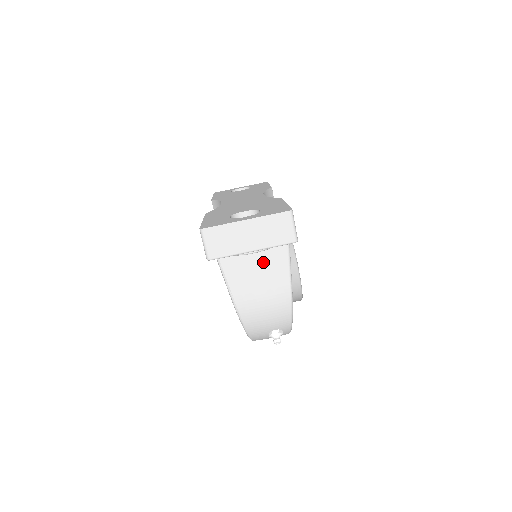
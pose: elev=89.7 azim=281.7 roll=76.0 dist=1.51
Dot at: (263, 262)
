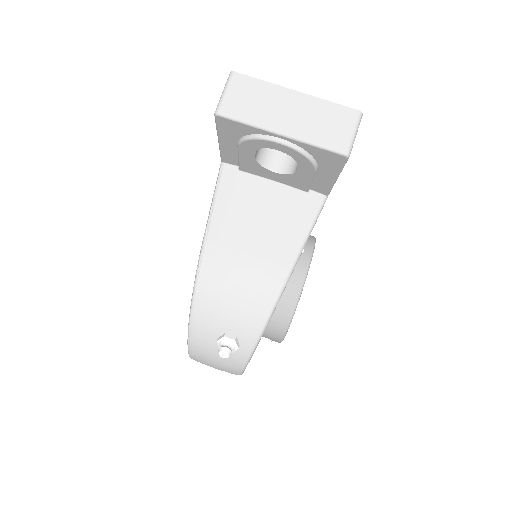
Dot at: (272, 217)
